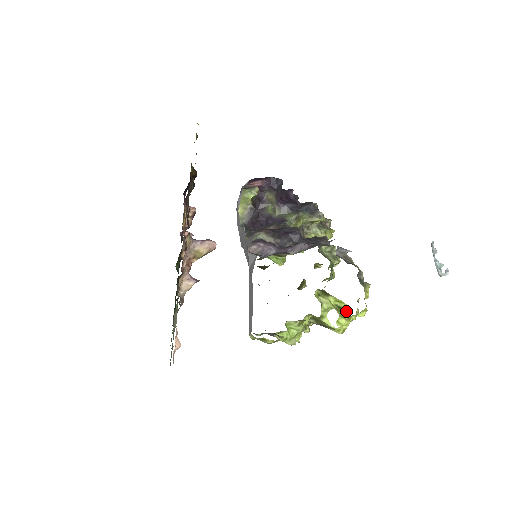
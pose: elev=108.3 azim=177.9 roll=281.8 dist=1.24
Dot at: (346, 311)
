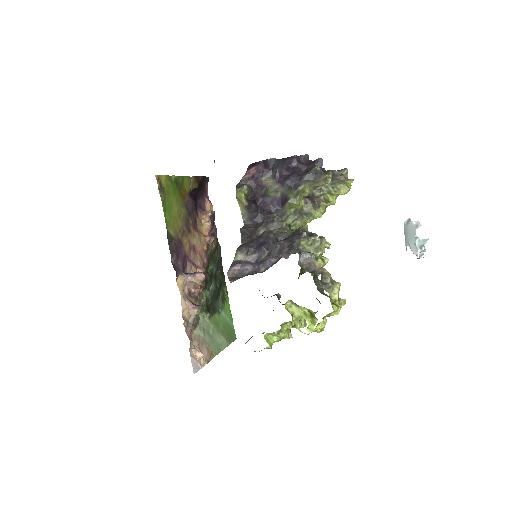
Dot at: (315, 317)
